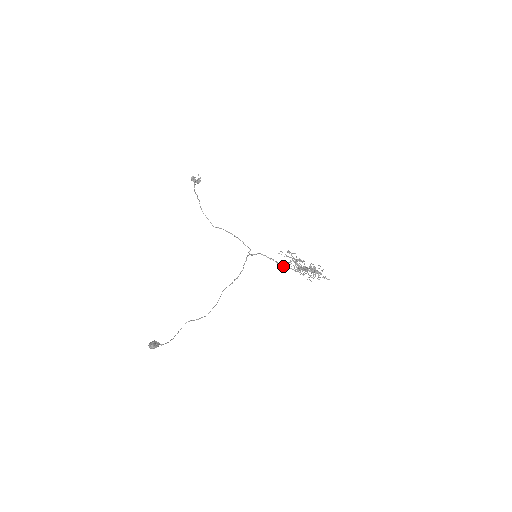
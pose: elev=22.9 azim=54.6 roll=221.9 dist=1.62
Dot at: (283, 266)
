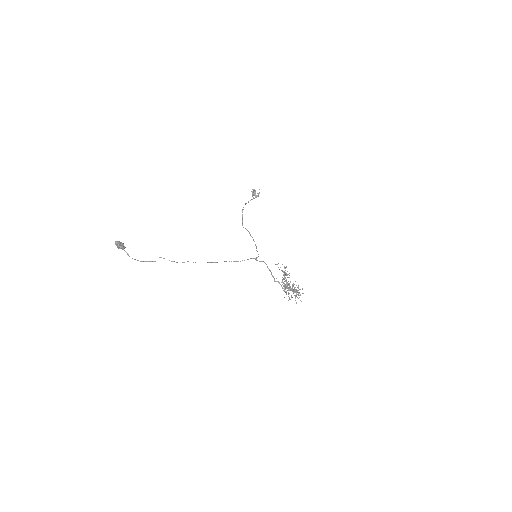
Dot at: (274, 278)
